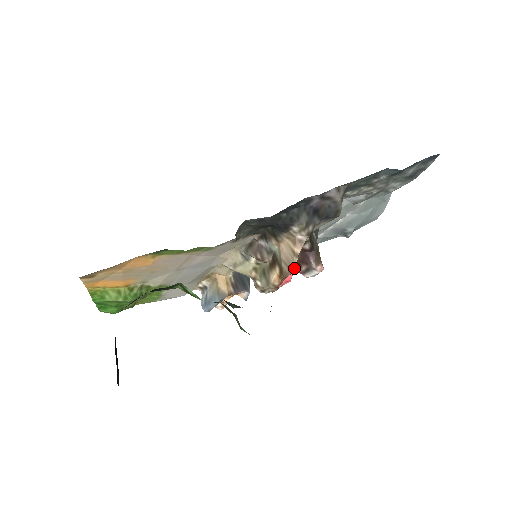
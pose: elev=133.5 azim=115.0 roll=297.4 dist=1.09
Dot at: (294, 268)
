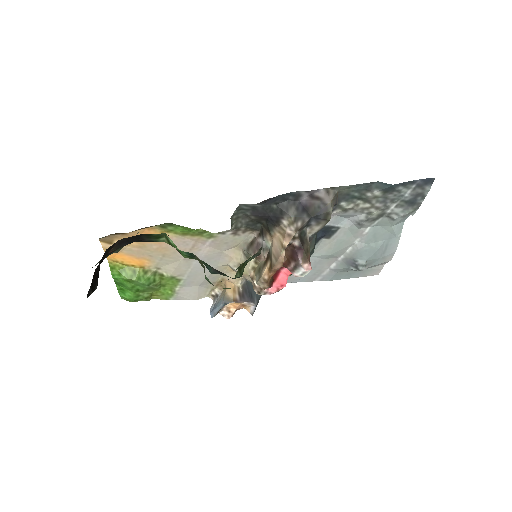
Dot at: (282, 261)
